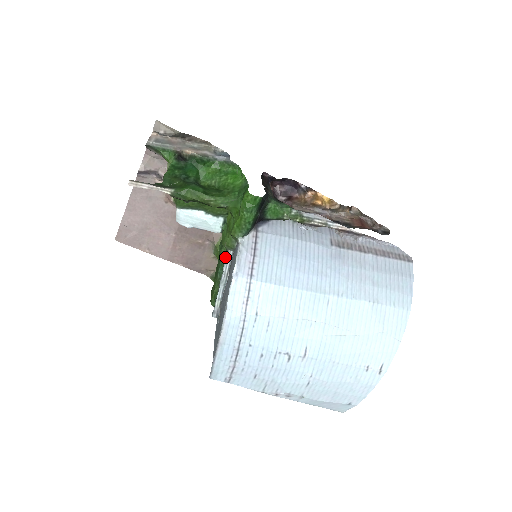
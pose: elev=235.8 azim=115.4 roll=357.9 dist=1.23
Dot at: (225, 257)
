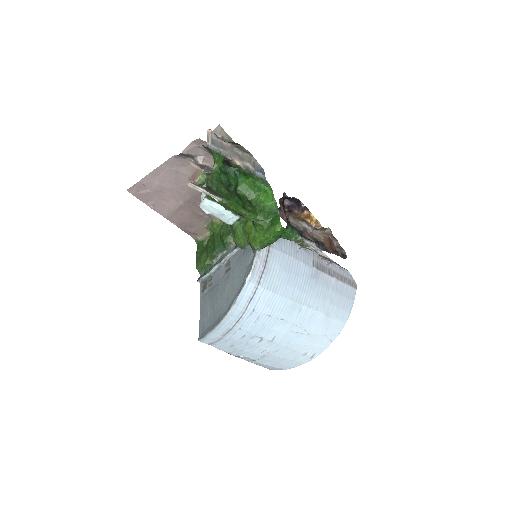
Dot at: (228, 245)
